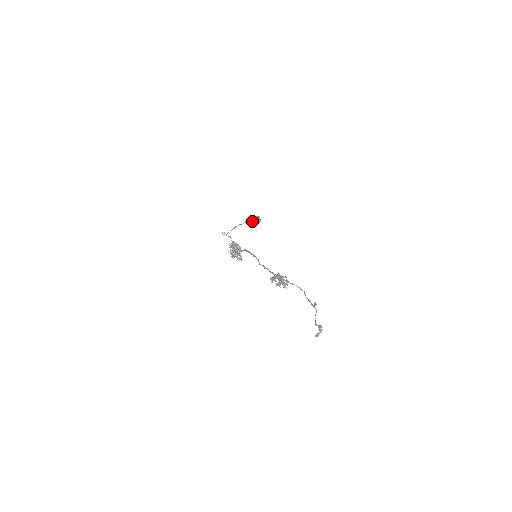
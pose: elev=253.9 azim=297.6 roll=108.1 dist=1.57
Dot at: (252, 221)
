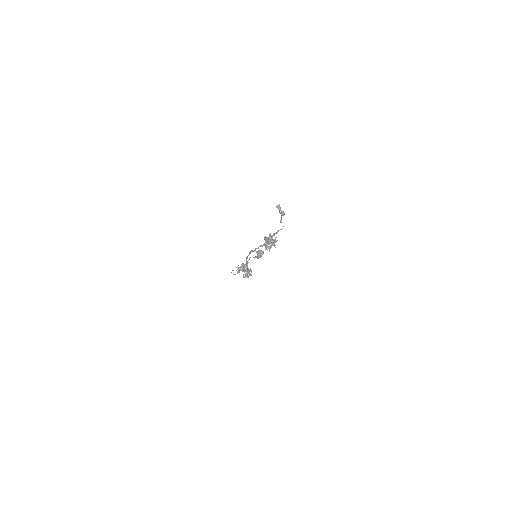
Dot at: (257, 257)
